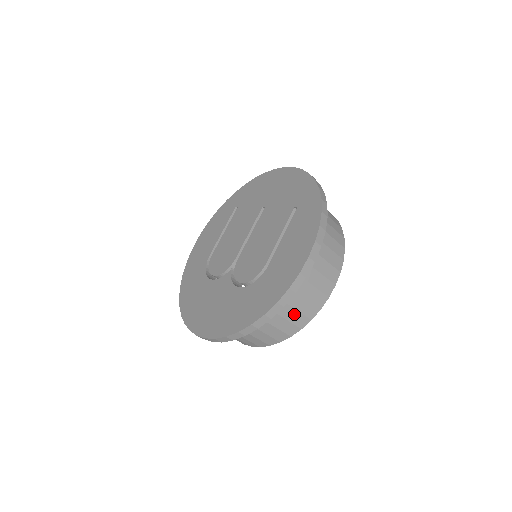
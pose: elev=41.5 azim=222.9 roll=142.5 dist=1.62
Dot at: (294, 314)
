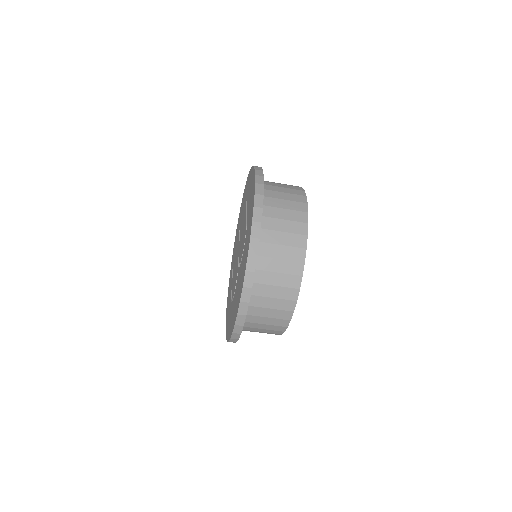
Dot at: (287, 225)
